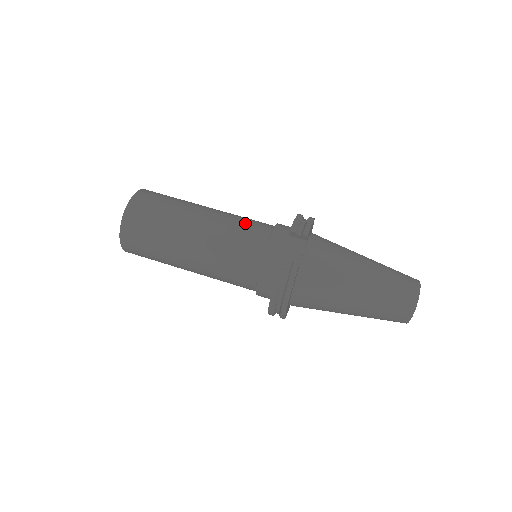
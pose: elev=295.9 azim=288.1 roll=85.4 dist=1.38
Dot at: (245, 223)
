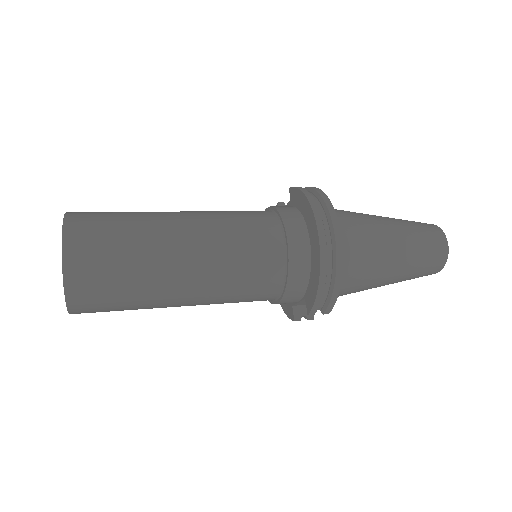
Dot at: occluded
